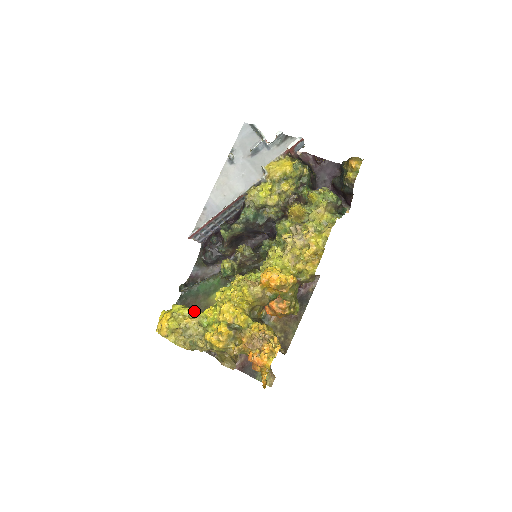
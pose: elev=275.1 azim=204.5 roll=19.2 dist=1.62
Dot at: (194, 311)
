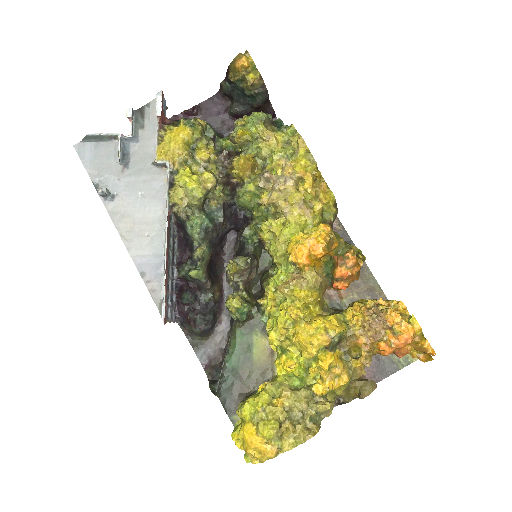
Dot at: (270, 386)
